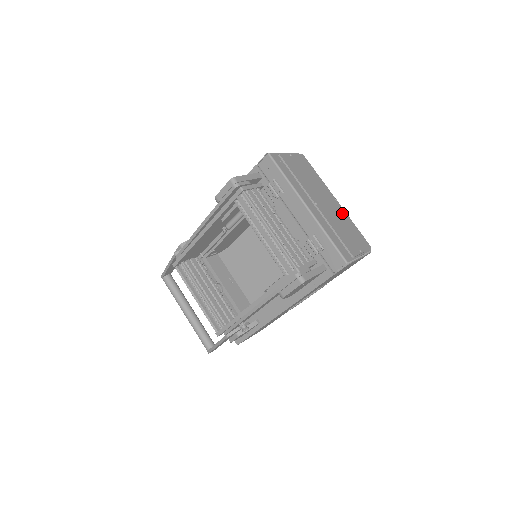
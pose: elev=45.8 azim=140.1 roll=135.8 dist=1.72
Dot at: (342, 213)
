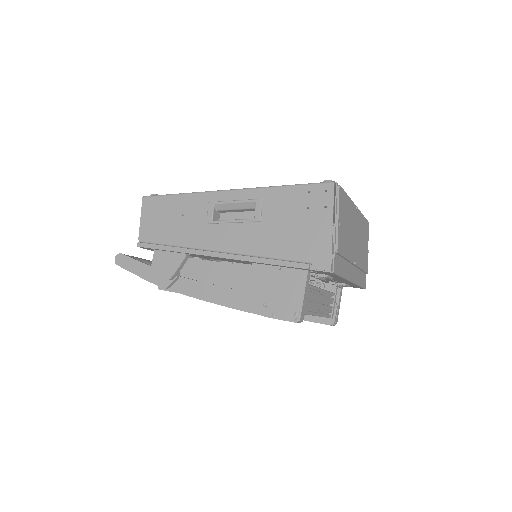
Dot at: (360, 221)
